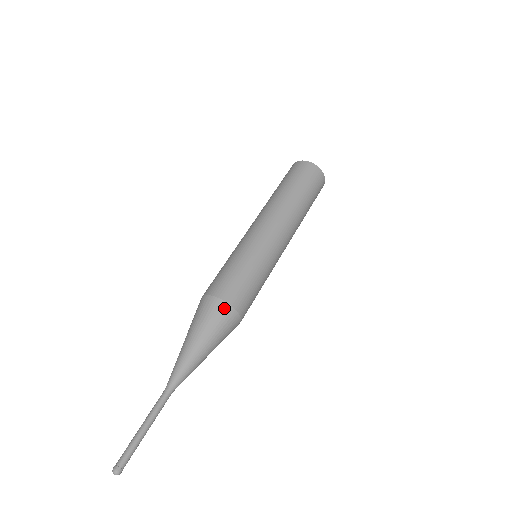
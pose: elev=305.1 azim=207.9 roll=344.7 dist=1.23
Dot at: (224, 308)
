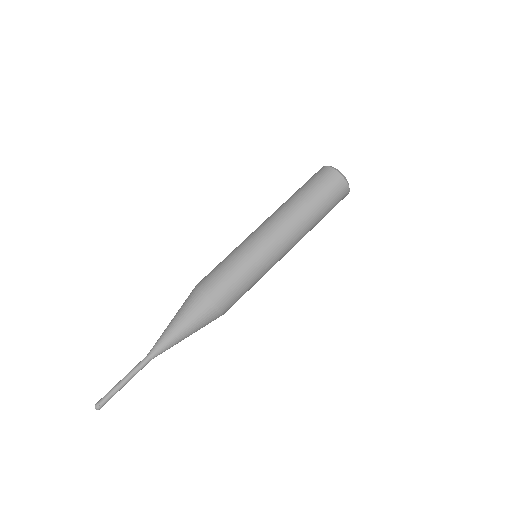
Dot at: (216, 313)
